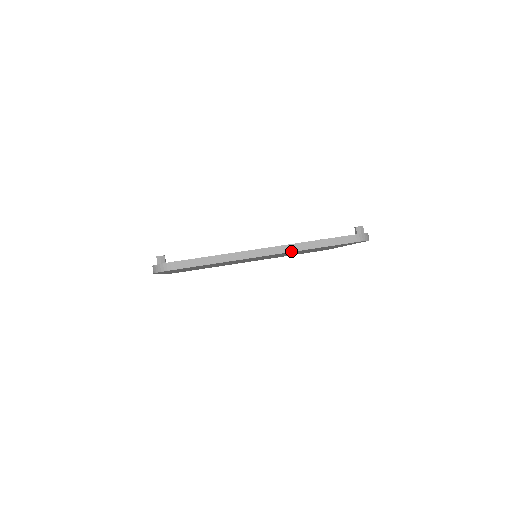
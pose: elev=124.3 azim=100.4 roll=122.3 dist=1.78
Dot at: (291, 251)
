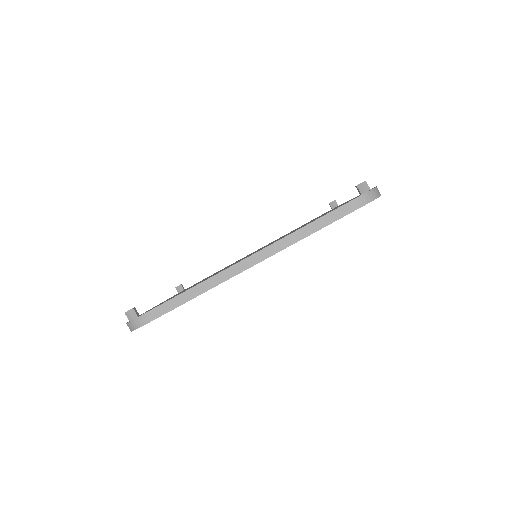
Dot at: (282, 249)
